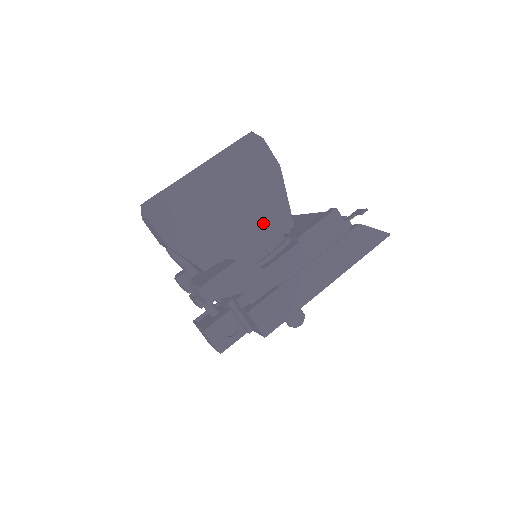
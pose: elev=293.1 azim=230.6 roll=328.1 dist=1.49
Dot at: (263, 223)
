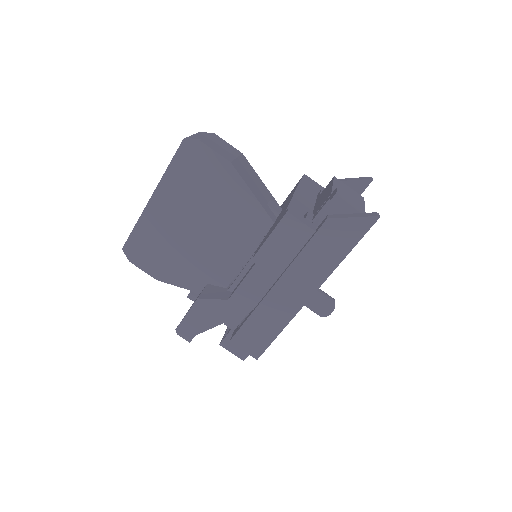
Dot at: (237, 231)
